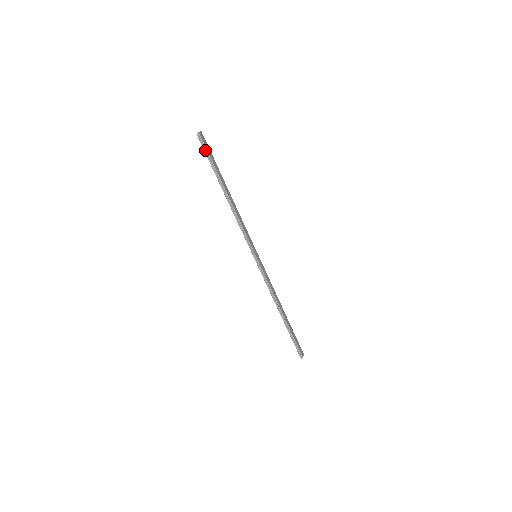
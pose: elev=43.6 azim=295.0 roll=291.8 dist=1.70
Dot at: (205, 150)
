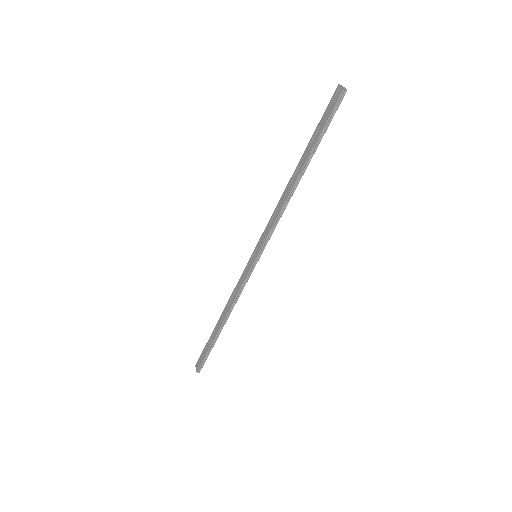
Dot at: (332, 114)
